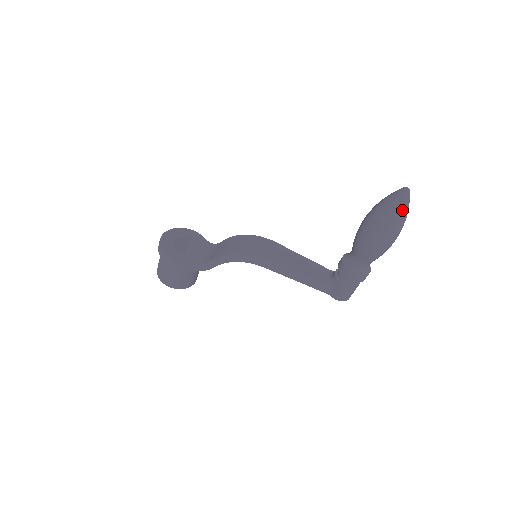
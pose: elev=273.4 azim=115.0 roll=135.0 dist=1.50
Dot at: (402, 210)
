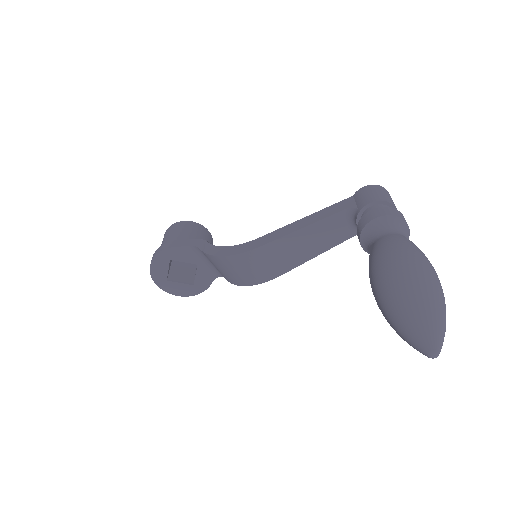
Dot at: occluded
